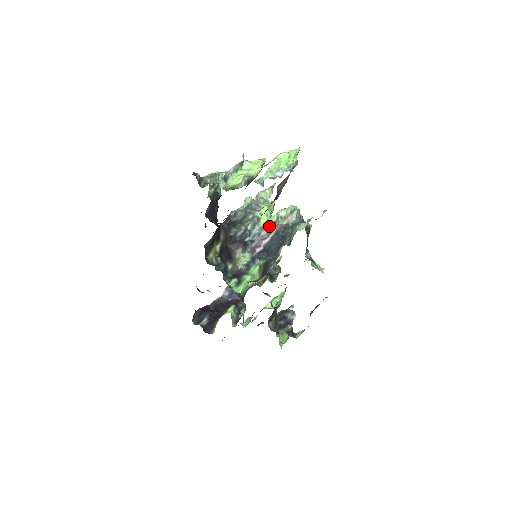
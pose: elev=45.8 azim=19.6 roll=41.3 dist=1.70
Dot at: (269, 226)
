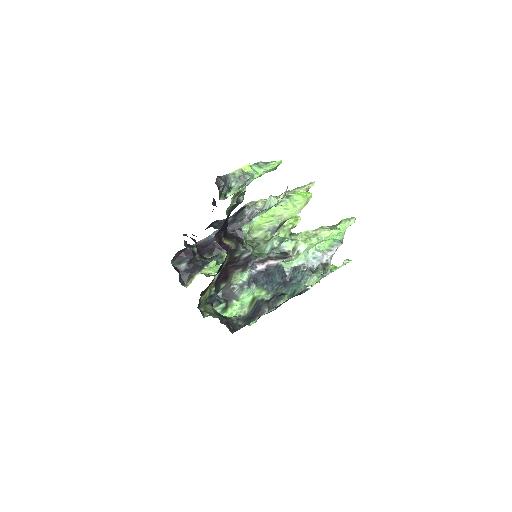
Dot at: (281, 252)
